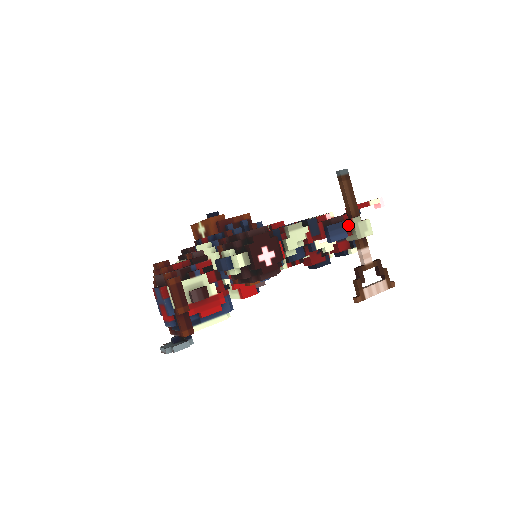
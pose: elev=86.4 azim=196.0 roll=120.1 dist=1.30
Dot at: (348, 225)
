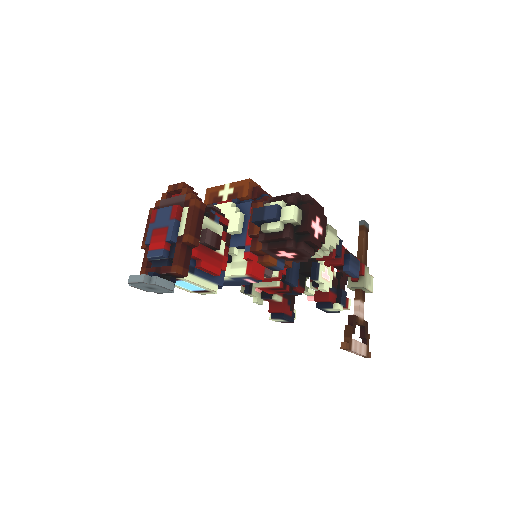
Dot at: (360, 268)
